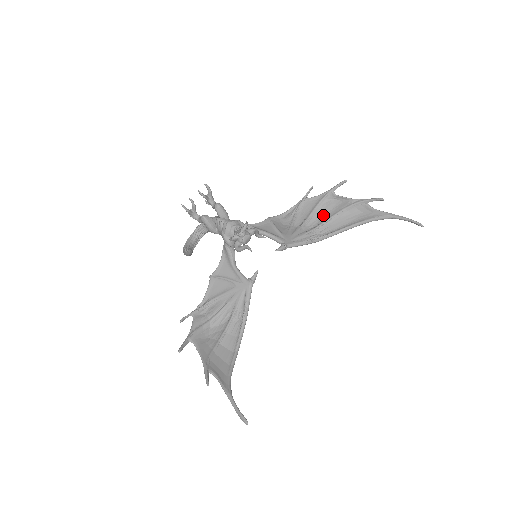
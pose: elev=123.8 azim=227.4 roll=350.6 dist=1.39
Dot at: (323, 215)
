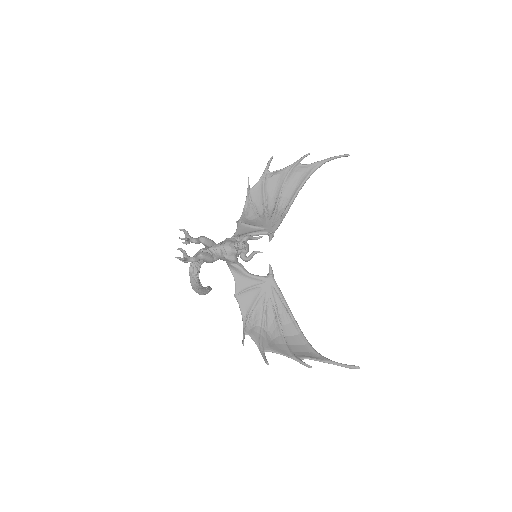
Dot at: (273, 193)
